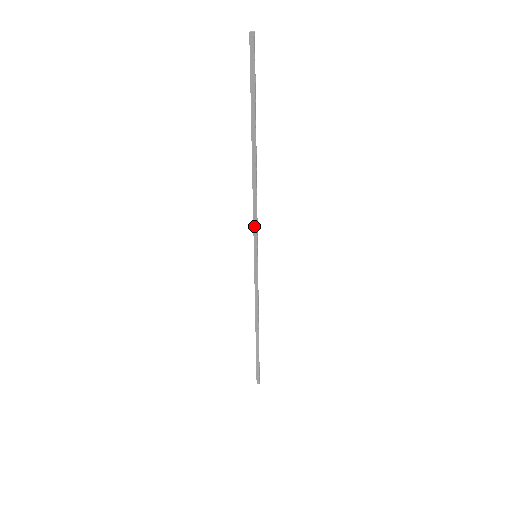
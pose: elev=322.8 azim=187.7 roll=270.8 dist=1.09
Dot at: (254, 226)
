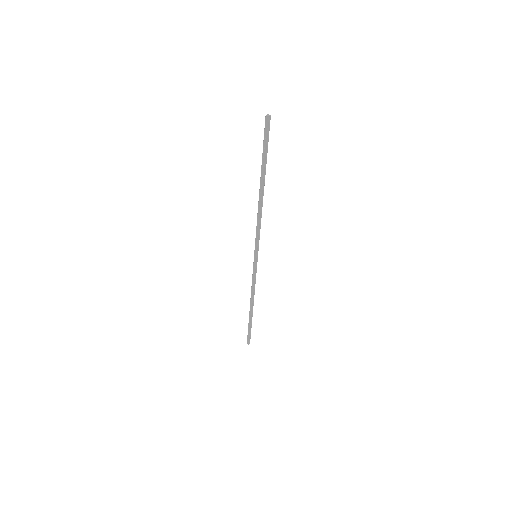
Dot at: (258, 237)
